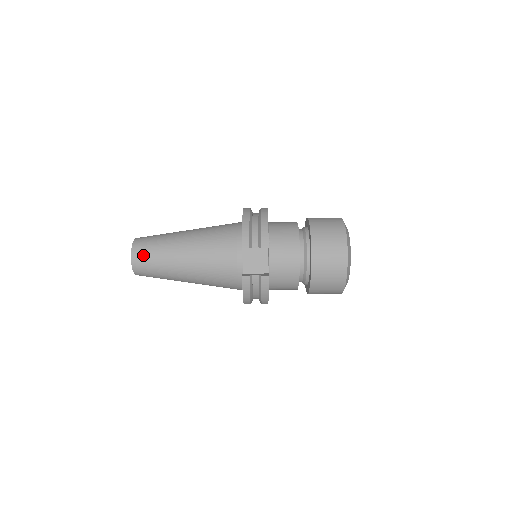
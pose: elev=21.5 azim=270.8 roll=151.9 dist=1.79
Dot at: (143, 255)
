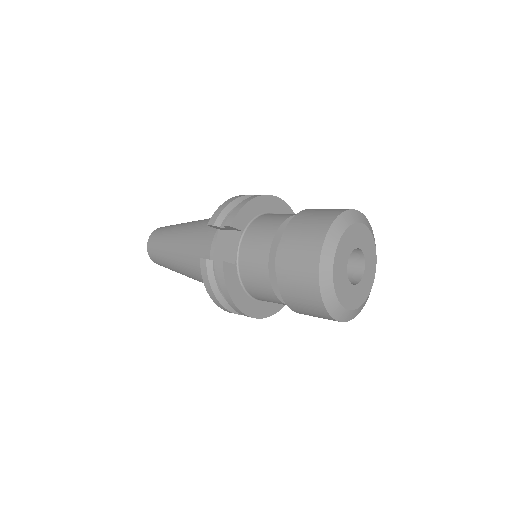
Dot at: (155, 238)
